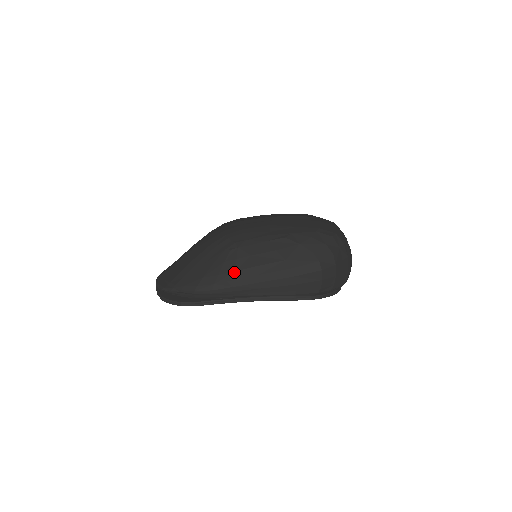
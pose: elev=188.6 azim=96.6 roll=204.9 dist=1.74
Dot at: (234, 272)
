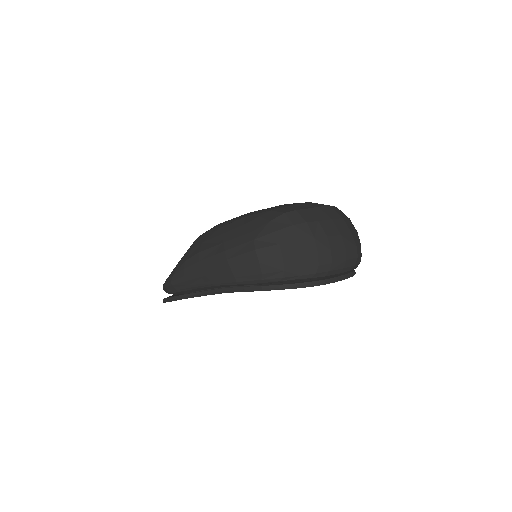
Dot at: (185, 261)
